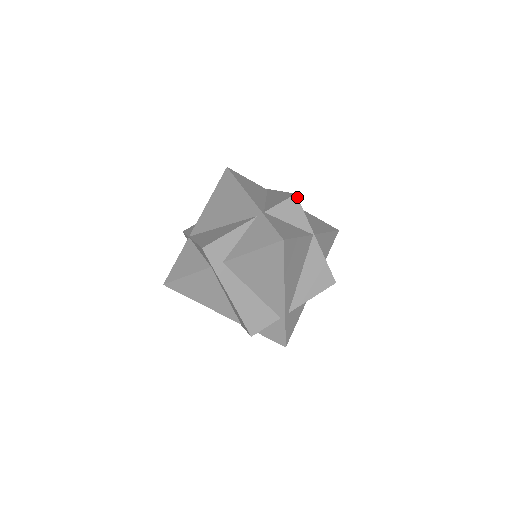
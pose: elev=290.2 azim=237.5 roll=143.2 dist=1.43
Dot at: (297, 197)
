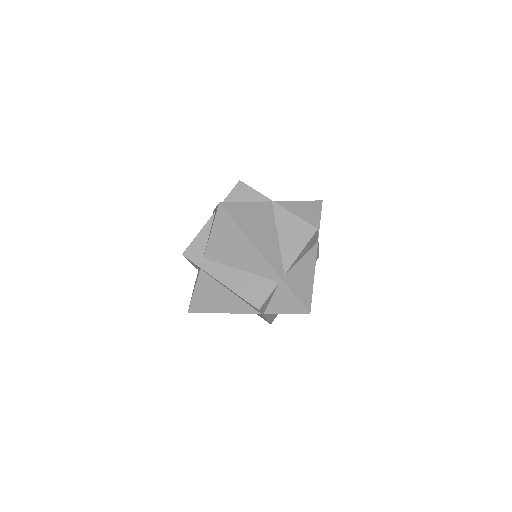
Dot at: (242, 182)
